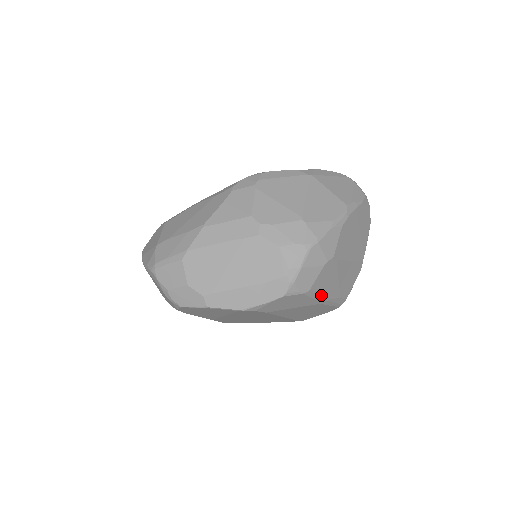
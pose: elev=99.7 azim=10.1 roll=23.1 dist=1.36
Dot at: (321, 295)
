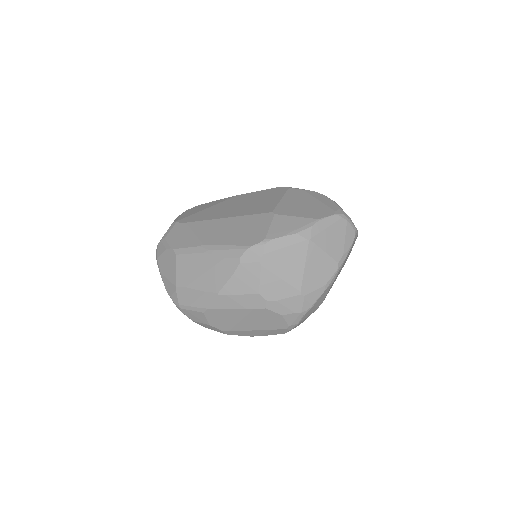
Dot at: occluded
